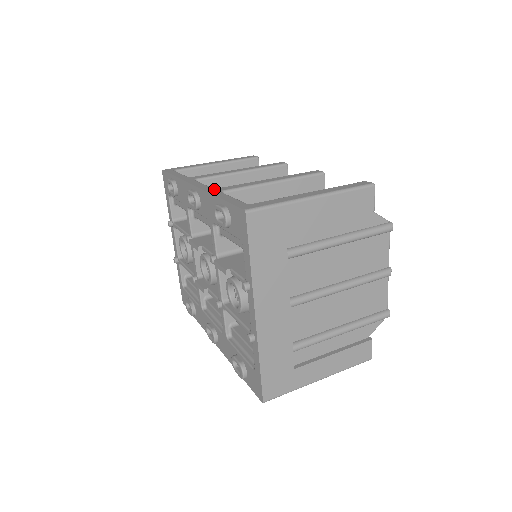
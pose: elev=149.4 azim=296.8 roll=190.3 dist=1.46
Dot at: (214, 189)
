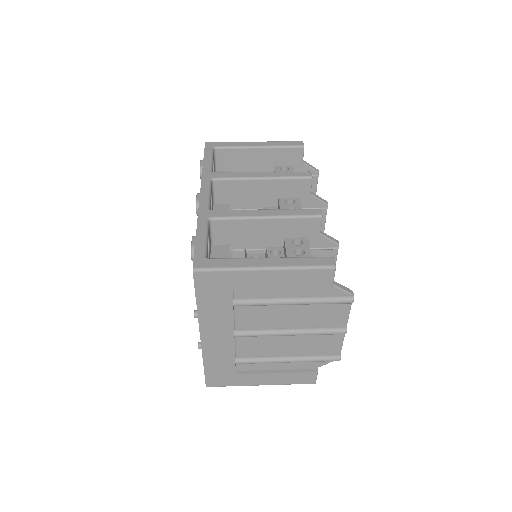
Dot at: (206, 211)
